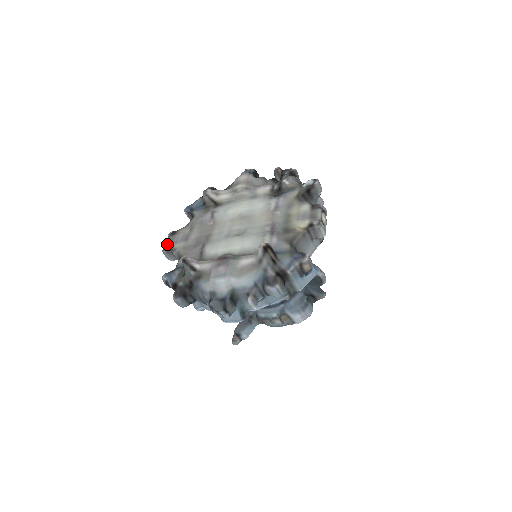
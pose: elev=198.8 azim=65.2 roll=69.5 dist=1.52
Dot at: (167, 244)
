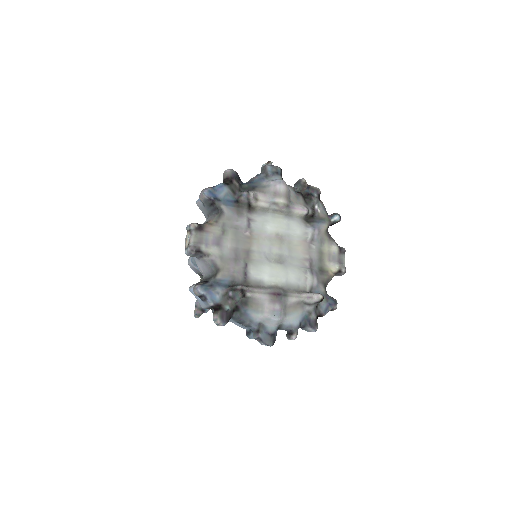
Dot at: (195, 243)
